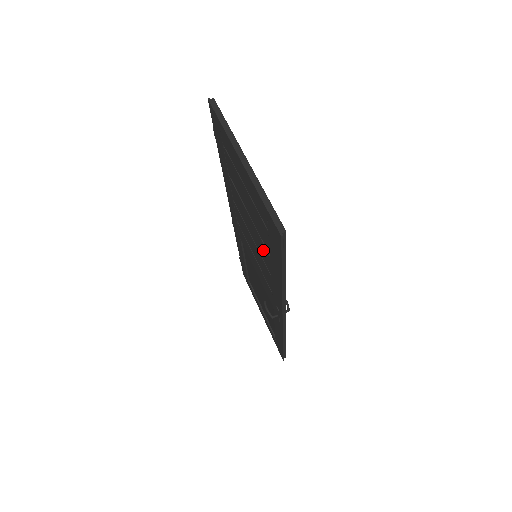
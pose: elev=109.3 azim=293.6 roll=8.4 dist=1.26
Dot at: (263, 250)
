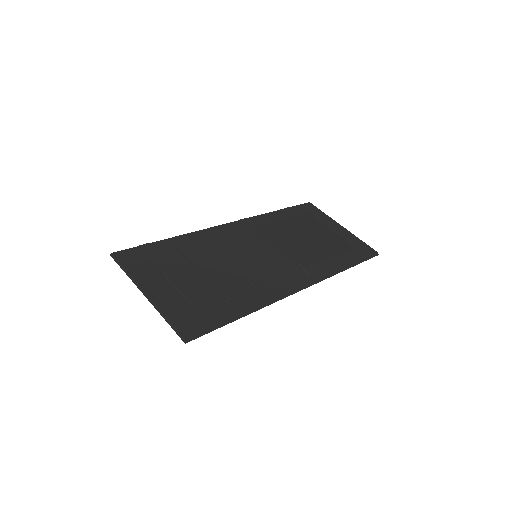
Dot at: (230, 289)
